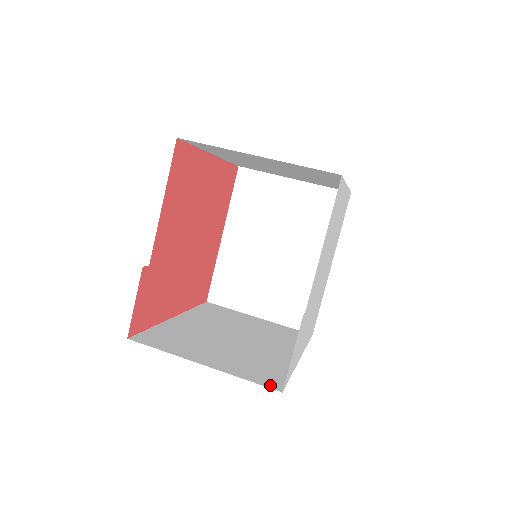
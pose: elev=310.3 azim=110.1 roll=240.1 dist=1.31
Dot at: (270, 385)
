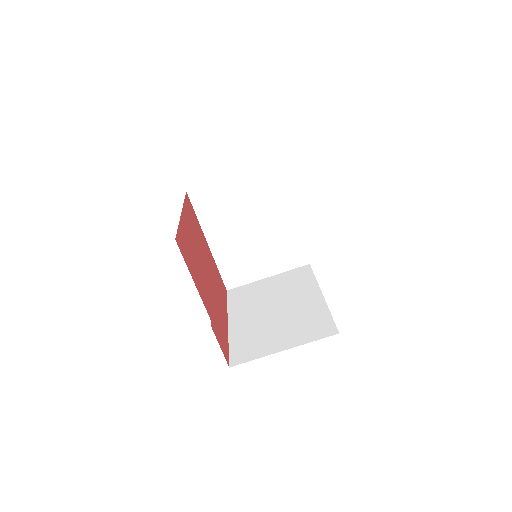
Dot at: (329, 334)
